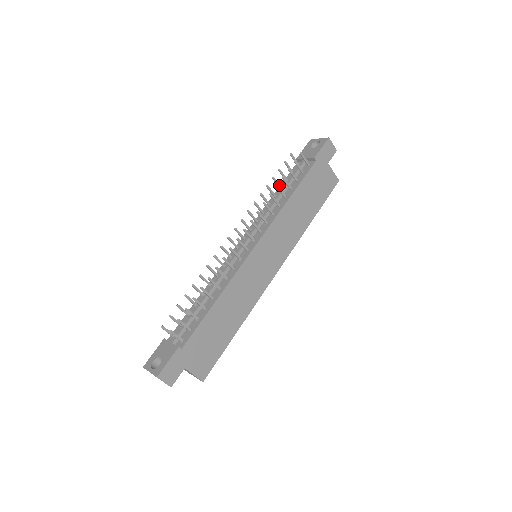
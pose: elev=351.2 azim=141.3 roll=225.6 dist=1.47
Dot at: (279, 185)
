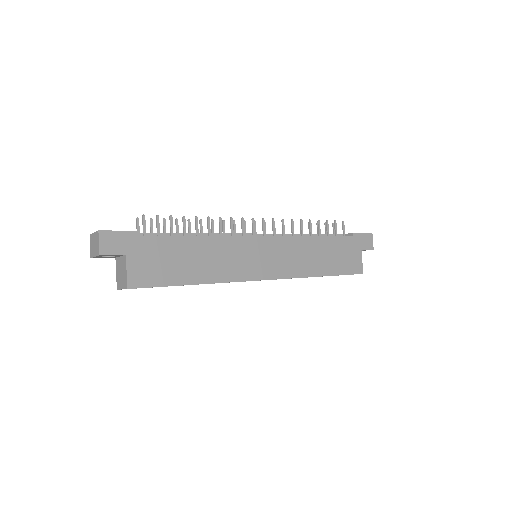
Dot at: occluded
